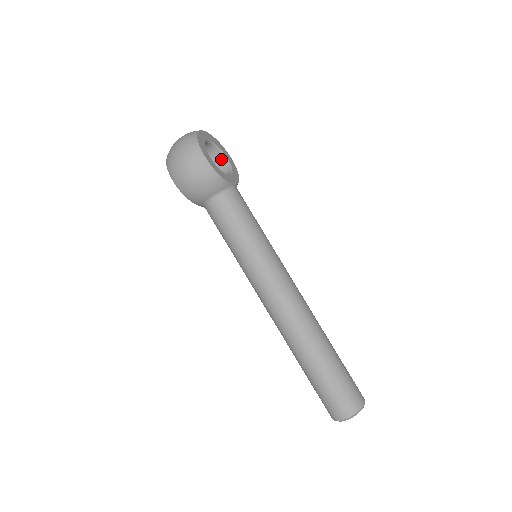
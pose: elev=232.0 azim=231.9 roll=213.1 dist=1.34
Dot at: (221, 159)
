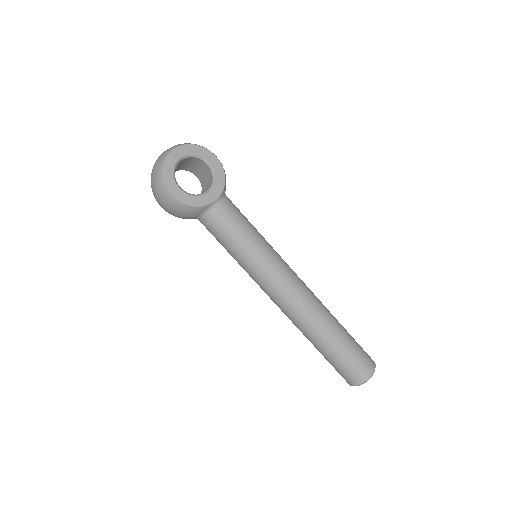
Dot at: (204, 164)
